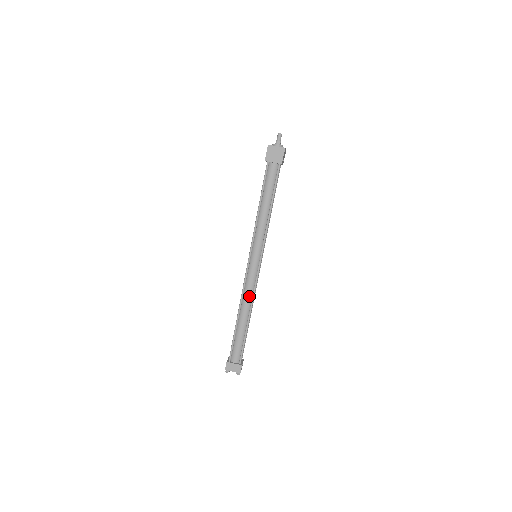
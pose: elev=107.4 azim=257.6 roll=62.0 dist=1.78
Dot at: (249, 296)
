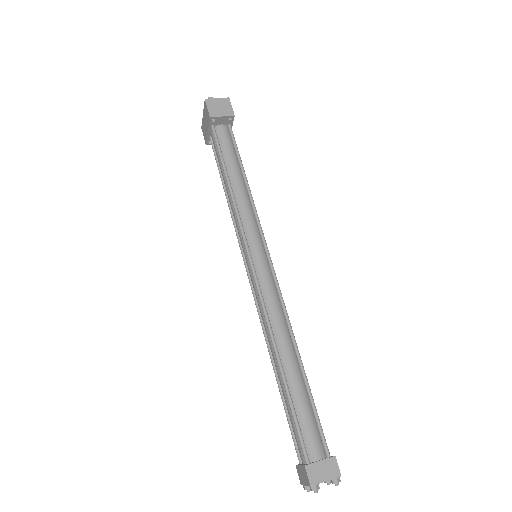
Dot at: (279, 317)
